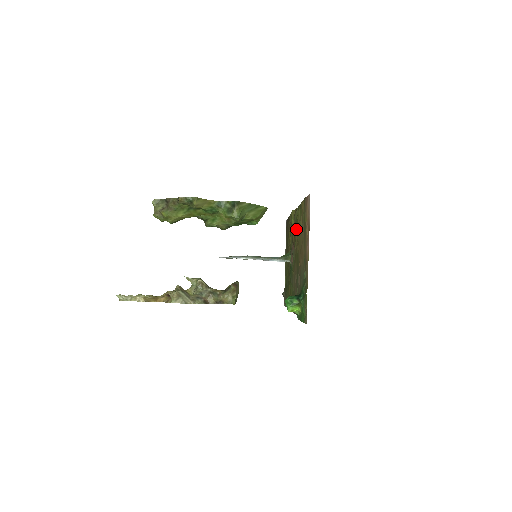
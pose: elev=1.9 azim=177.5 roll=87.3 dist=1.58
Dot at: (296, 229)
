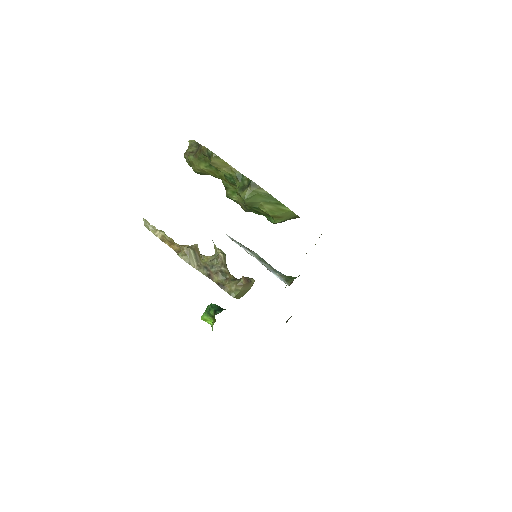
Dot at: occluded
